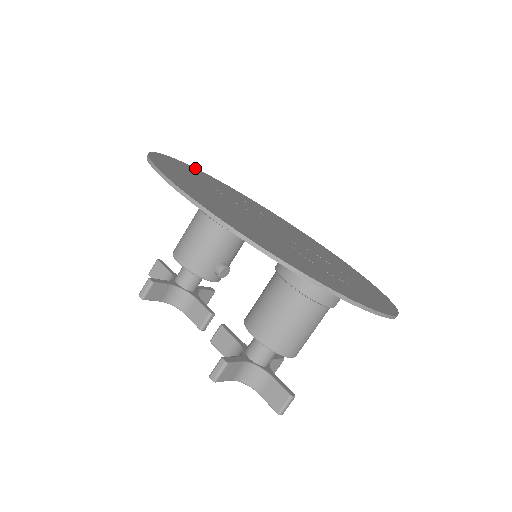
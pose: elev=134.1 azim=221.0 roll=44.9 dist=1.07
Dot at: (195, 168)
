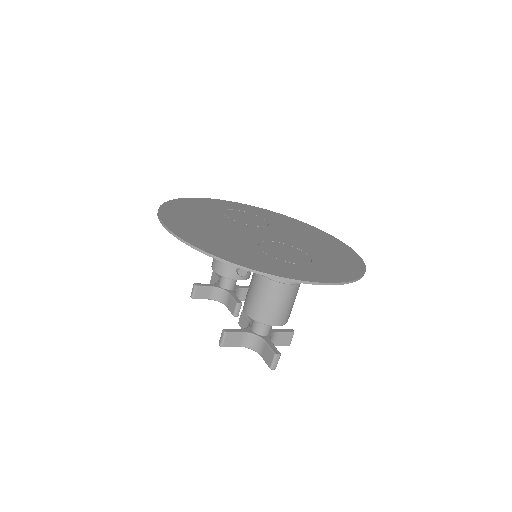
Dot at: (226, 201)
